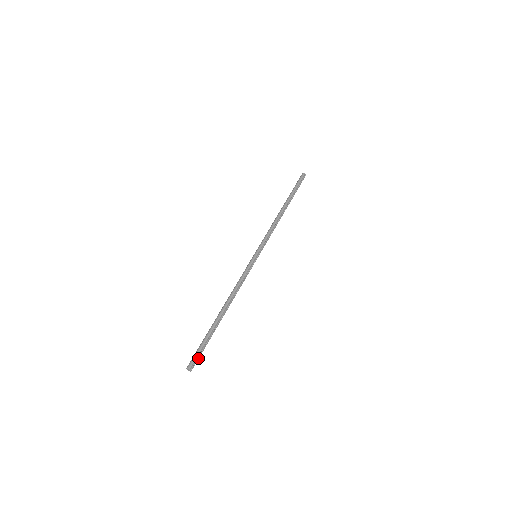
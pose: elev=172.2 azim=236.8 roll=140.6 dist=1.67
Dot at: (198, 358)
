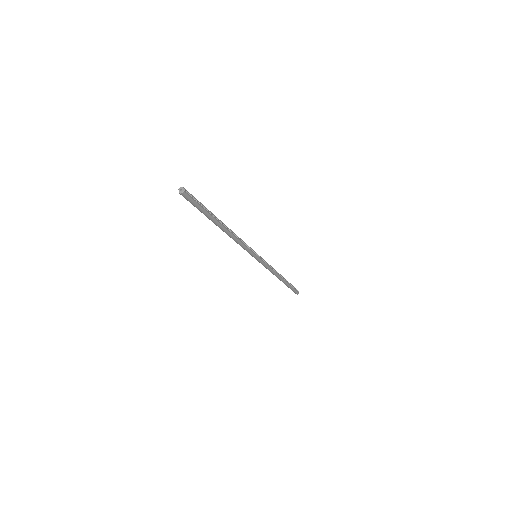
Dot at: (193, 199)
